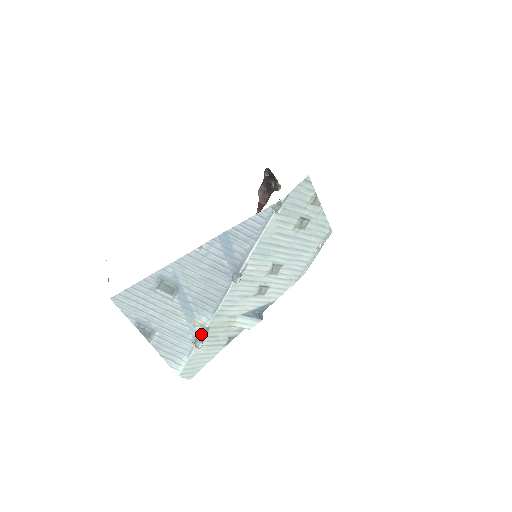
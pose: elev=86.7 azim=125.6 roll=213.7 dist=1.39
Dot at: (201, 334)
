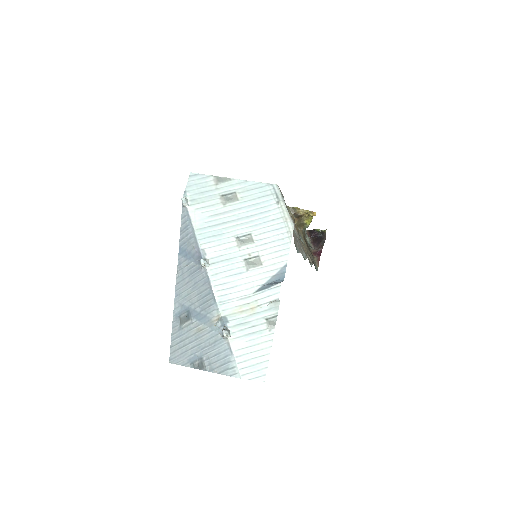
Dot at: (223, 326)
